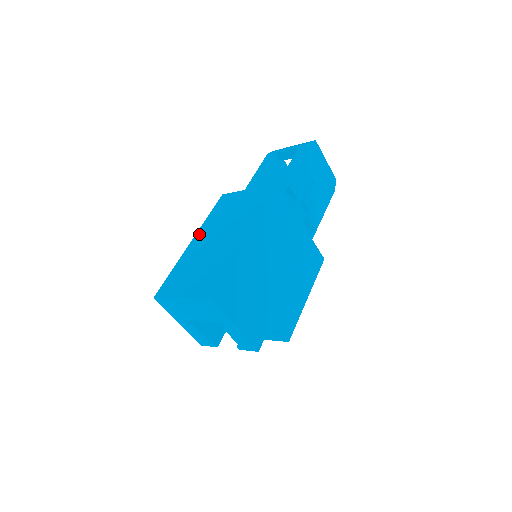
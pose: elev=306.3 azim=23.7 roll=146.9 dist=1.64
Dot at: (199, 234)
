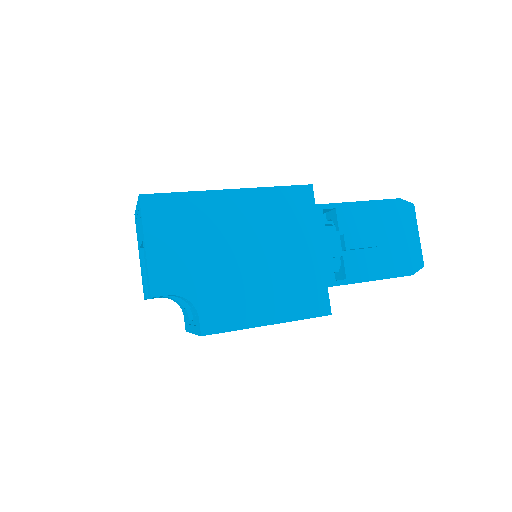
Dot at: occluded
